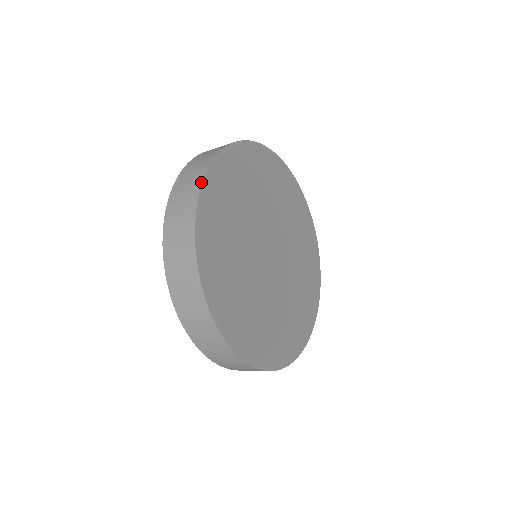
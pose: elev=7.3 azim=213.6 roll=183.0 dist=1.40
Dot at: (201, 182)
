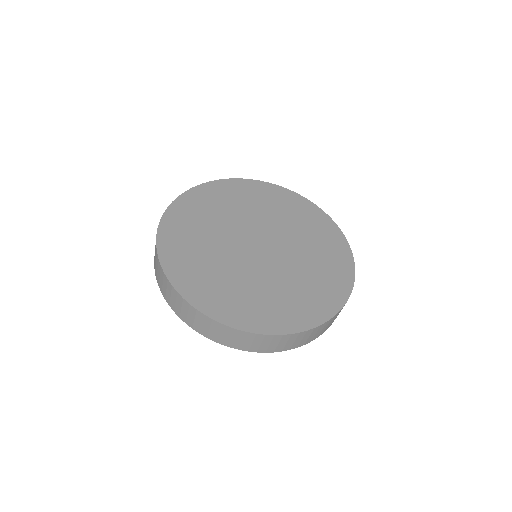
Dot at: (170, 204)
